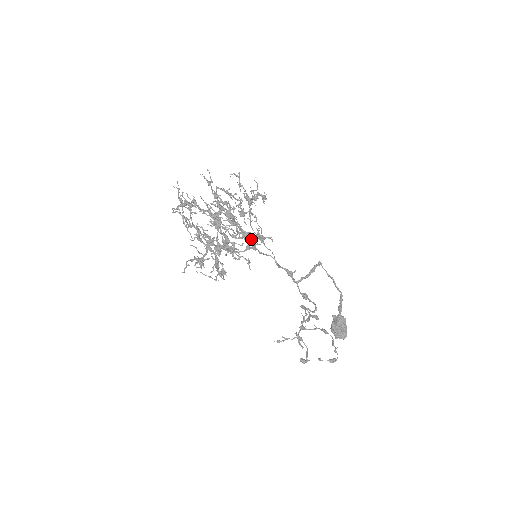
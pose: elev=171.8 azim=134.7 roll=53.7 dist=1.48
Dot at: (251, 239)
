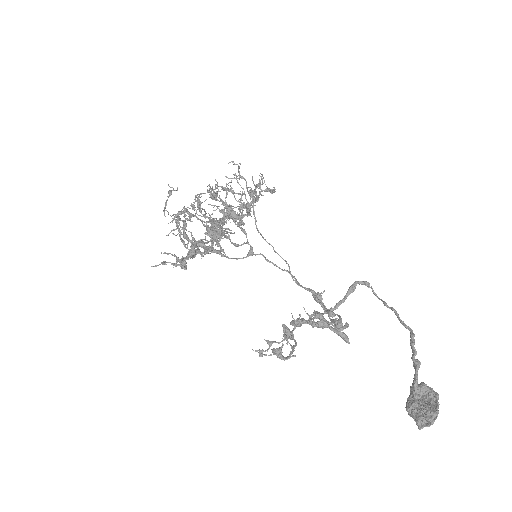
Dot at: occluded
